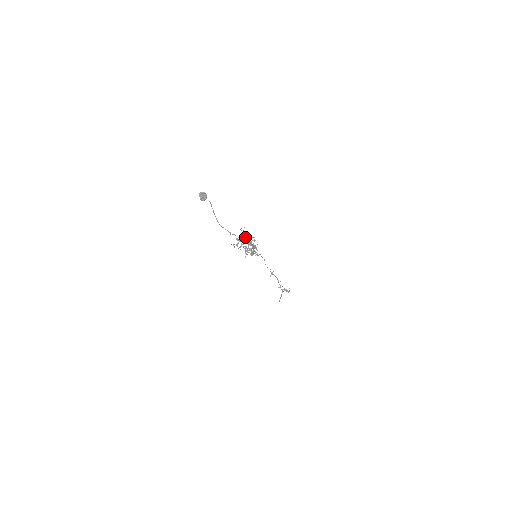
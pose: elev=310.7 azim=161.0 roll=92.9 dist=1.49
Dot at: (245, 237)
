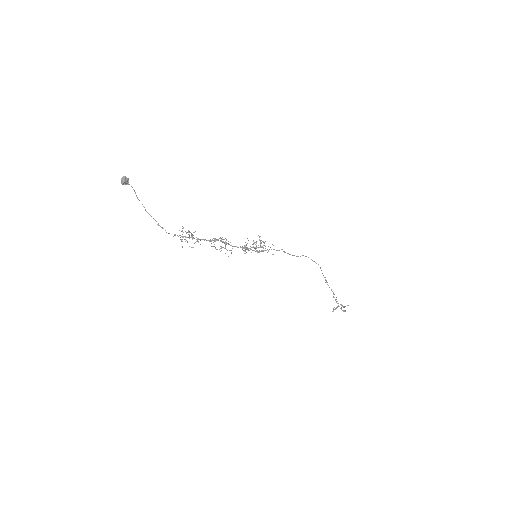
Dot at: occluded
